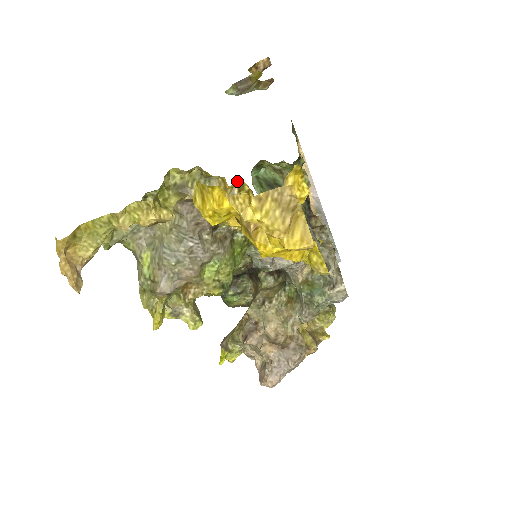
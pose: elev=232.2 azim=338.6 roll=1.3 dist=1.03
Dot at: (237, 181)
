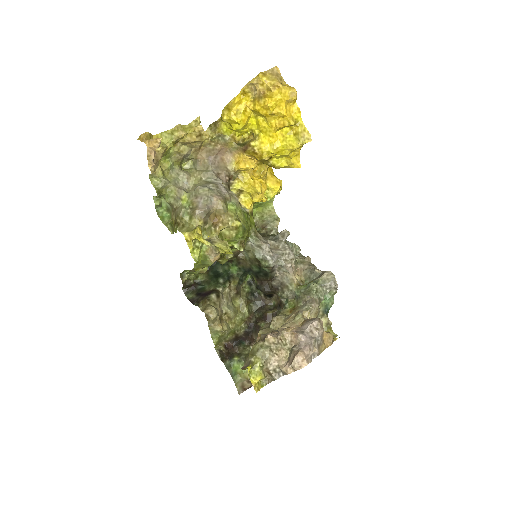
Dot at: (241, 136)
